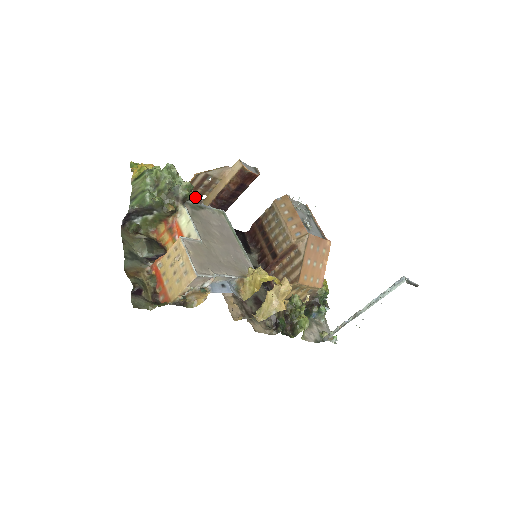
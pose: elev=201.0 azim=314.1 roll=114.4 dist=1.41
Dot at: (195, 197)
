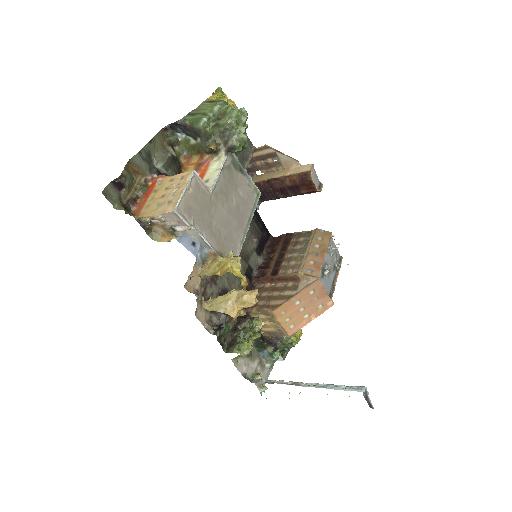
Dot at: (248, 162)
